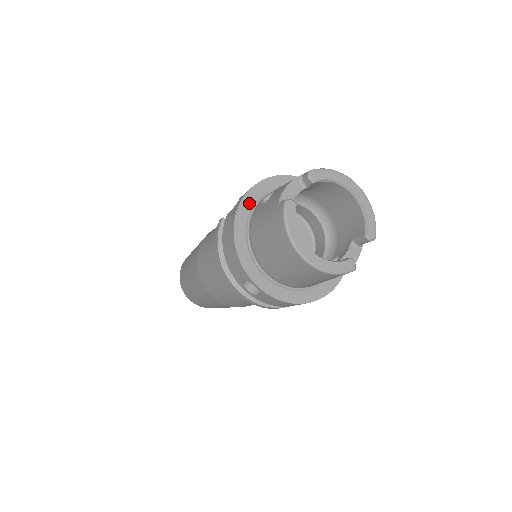
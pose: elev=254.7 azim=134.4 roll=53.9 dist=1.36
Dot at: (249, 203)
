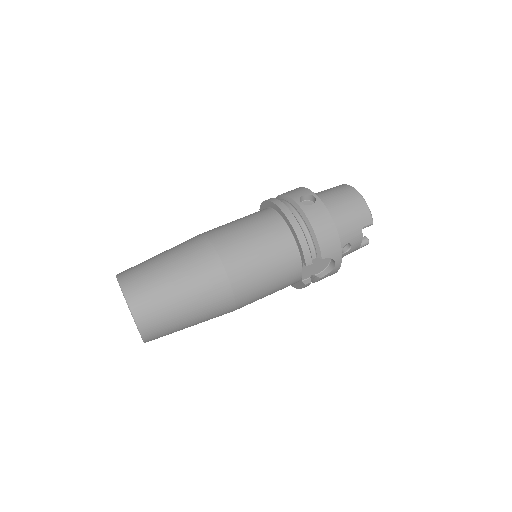
Dot at: occluded
